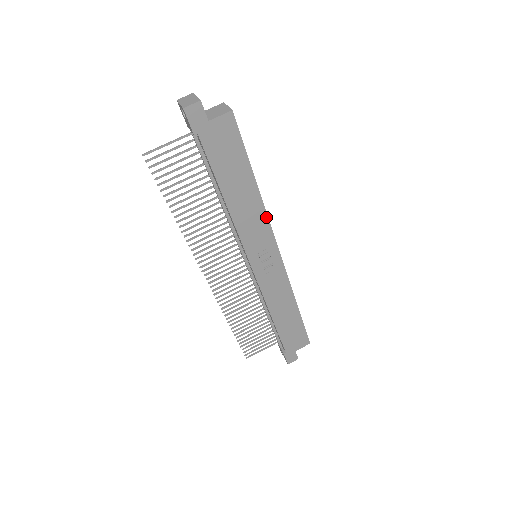
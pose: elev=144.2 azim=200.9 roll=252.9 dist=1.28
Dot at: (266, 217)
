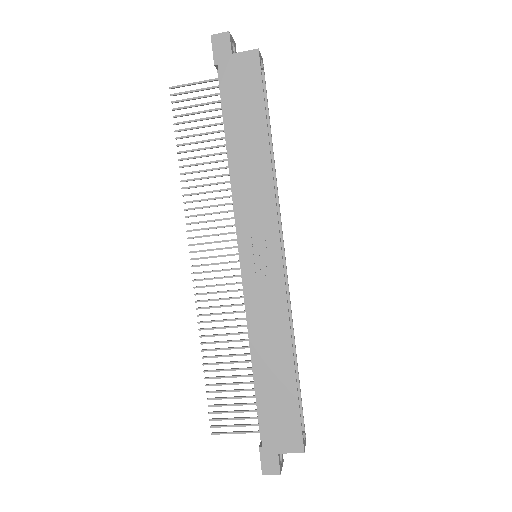
Dot at: (272, 192)
